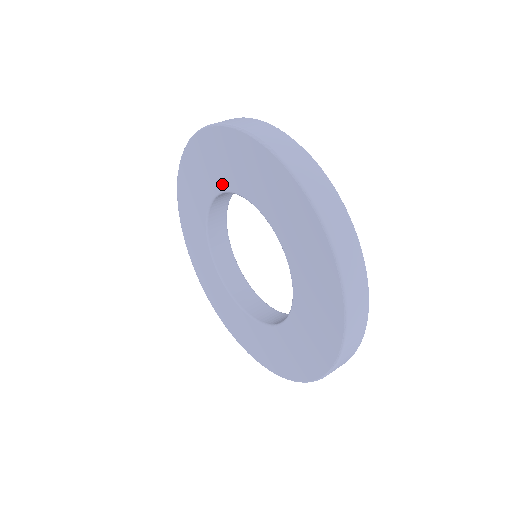
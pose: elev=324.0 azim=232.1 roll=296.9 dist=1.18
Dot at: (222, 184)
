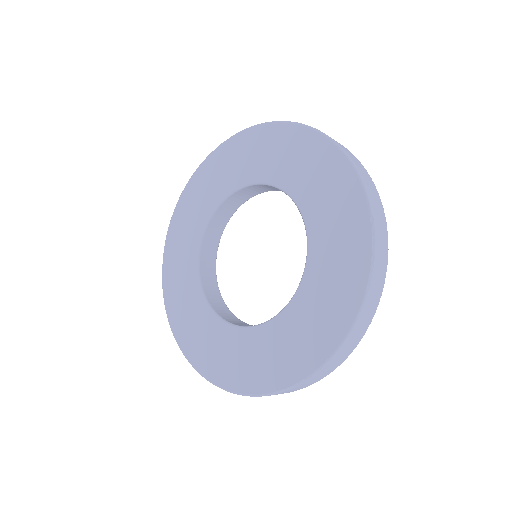
Dot at: (204, 217)
